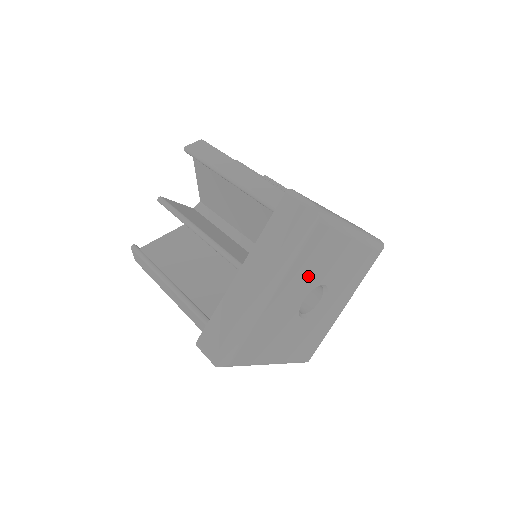
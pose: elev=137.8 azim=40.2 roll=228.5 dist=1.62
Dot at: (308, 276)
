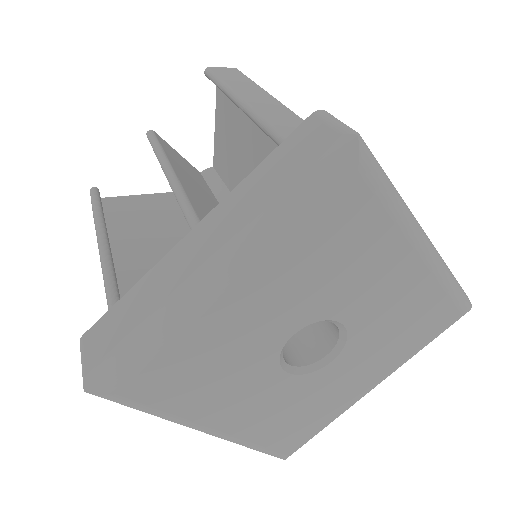
Dot at: (311, 287)
